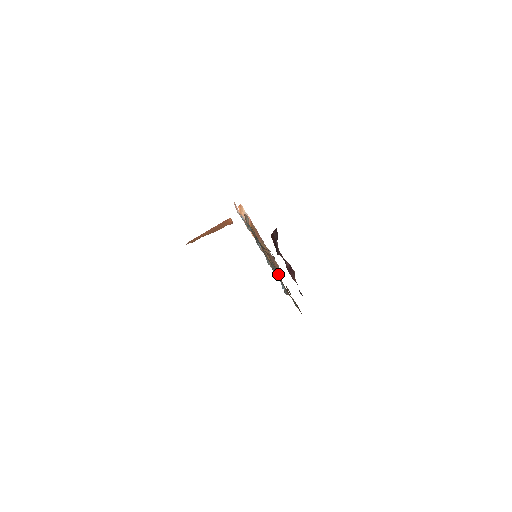
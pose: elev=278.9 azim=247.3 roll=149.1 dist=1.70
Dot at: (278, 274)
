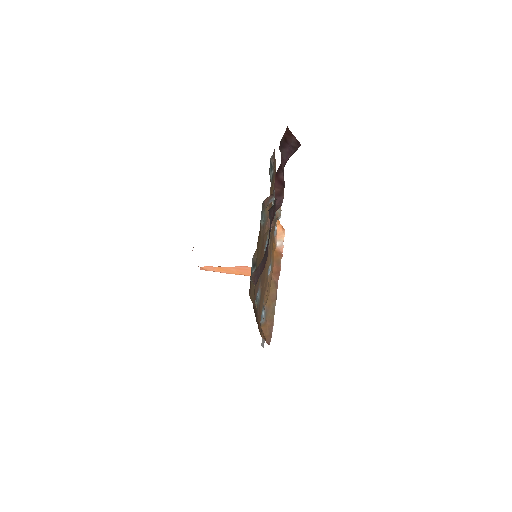
Dot at: (263, 231)
